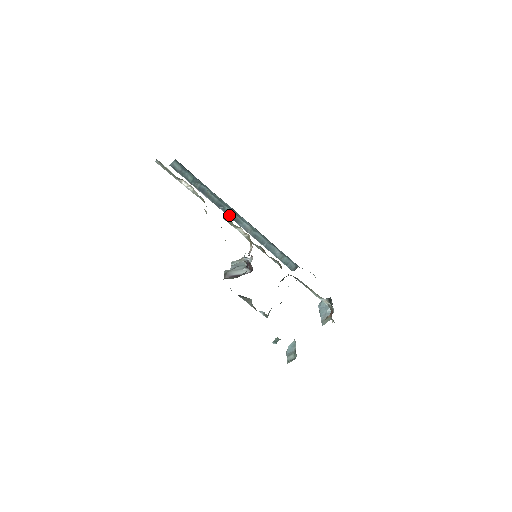
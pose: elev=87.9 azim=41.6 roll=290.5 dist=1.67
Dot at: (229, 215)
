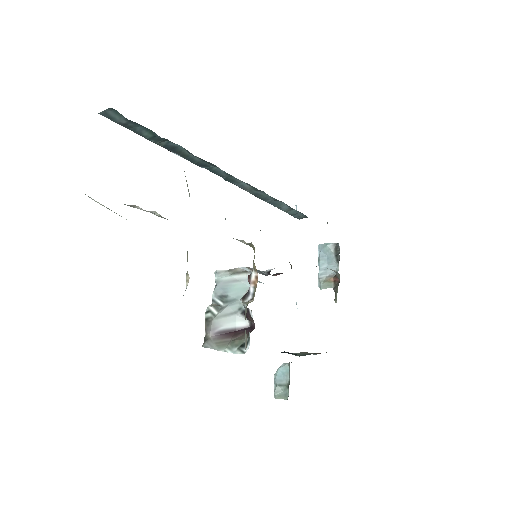
Dot at: (218, 175)
